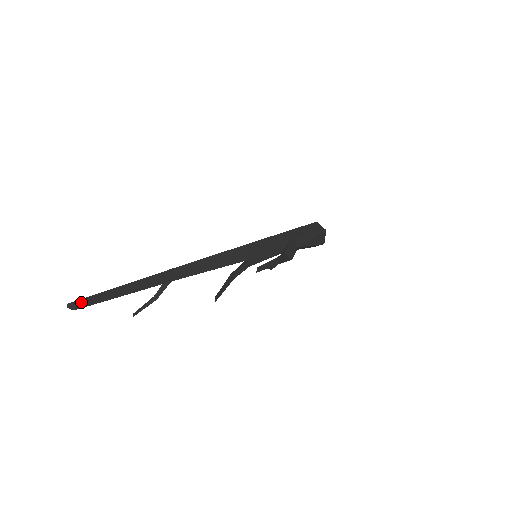
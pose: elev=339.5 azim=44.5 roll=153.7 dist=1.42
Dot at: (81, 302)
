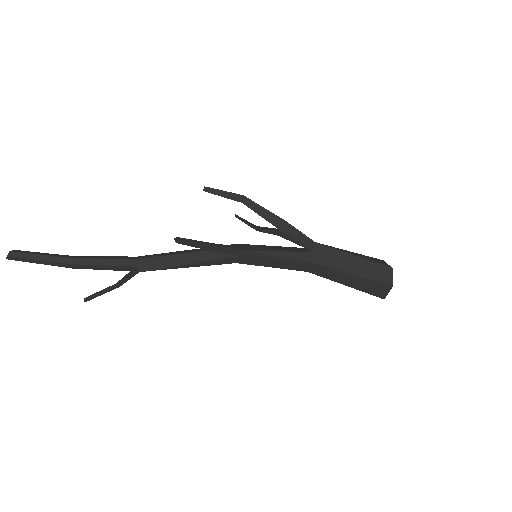
Dot at: (20, 252)
